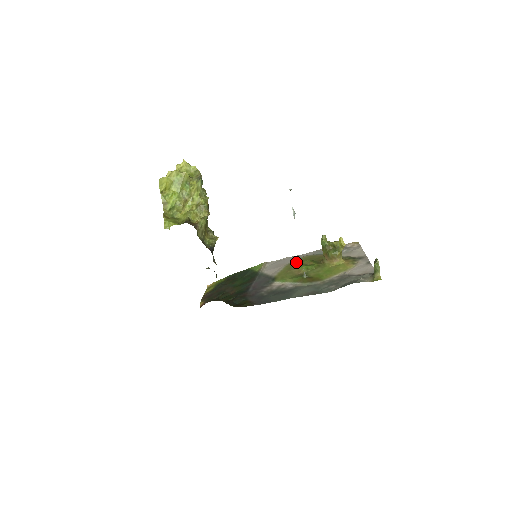
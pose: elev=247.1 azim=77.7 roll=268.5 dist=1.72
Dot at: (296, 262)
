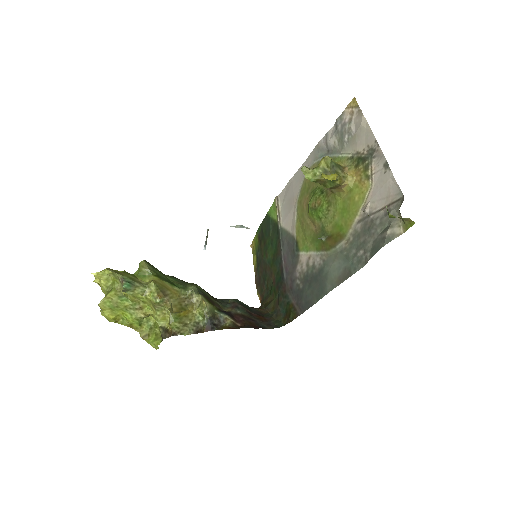
Dot at: (303, 195)
